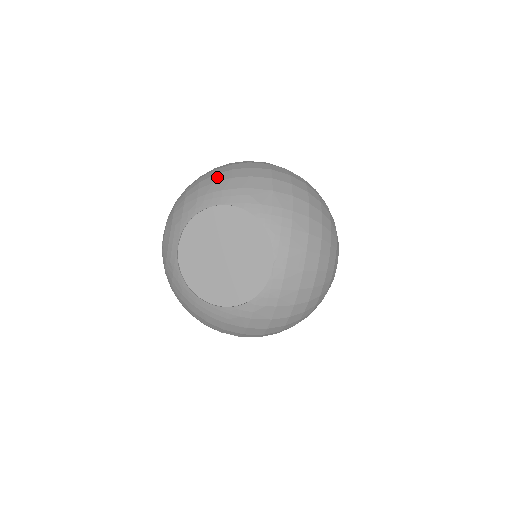
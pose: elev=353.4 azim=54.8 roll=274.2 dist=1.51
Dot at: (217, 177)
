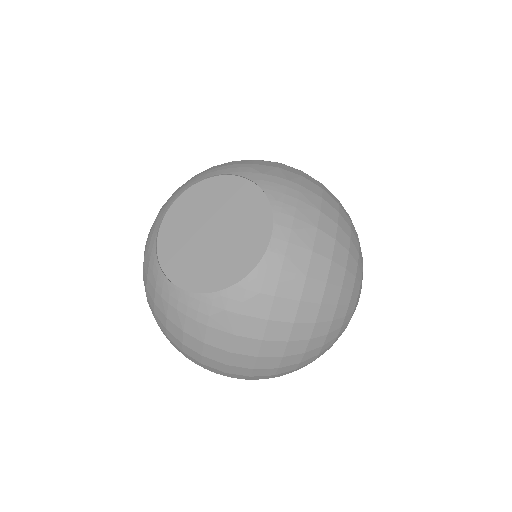
Dot at: occluded
